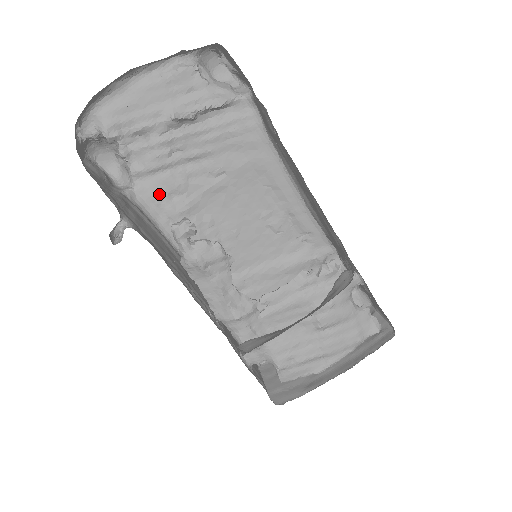
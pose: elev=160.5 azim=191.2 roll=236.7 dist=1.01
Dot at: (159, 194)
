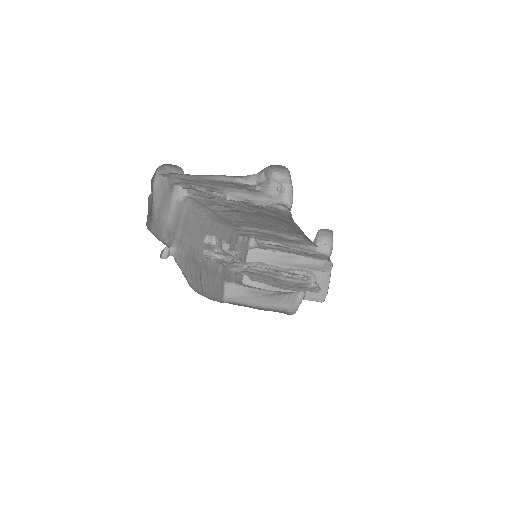
Dot at: (205, 203)
